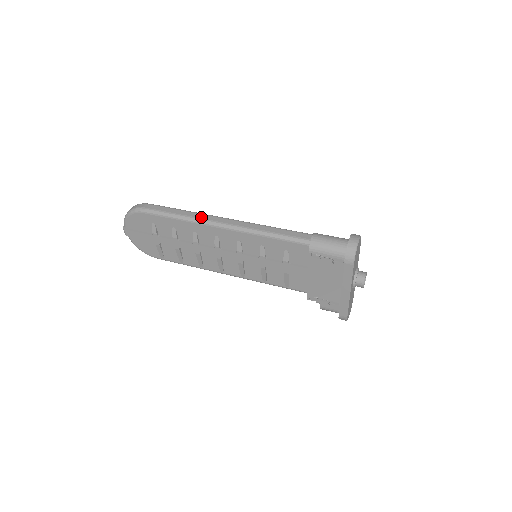
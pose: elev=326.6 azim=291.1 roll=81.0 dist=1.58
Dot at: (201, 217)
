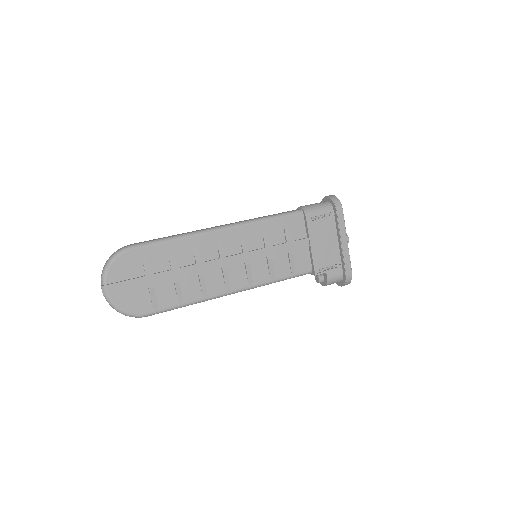
Dot at: (197, 230)
